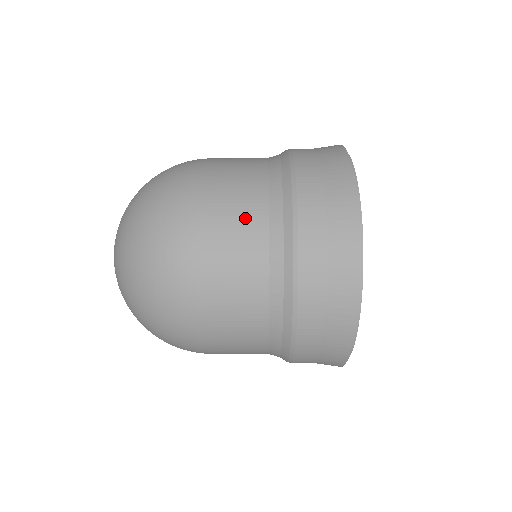
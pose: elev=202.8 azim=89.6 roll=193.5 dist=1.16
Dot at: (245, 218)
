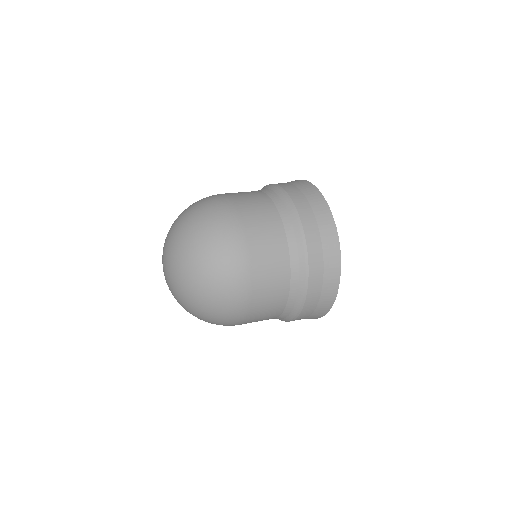
Dot at: occluded
